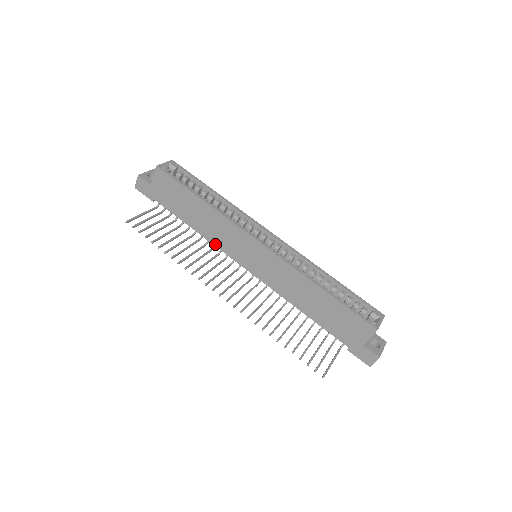
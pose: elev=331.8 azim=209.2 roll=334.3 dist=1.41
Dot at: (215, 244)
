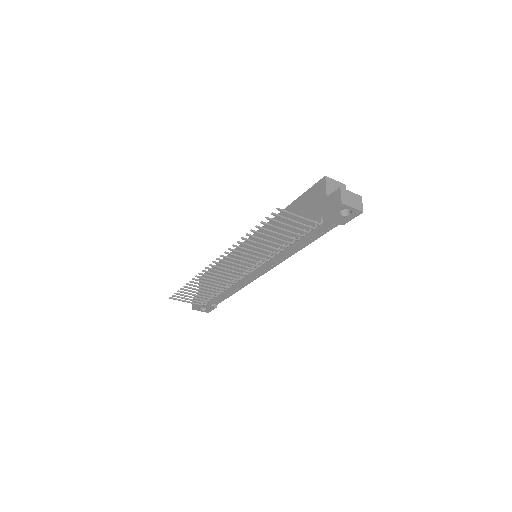
Dot at: occluded
